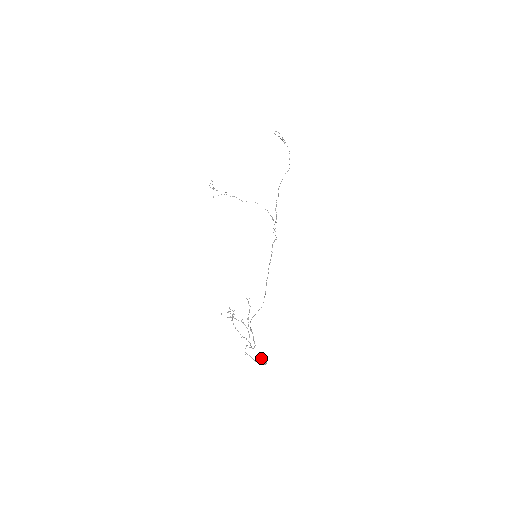
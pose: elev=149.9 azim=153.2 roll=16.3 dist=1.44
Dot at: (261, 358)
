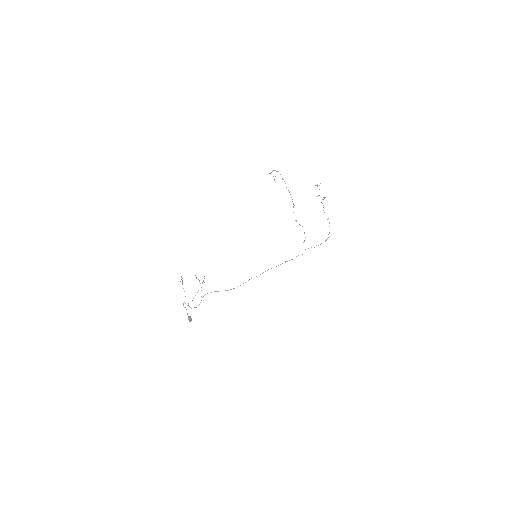
Dot at: (189, 316)
